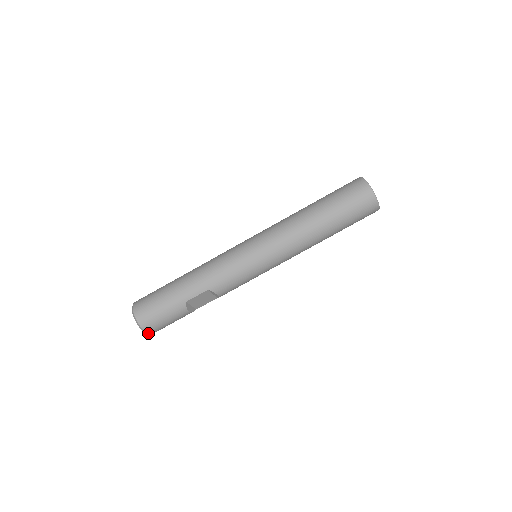
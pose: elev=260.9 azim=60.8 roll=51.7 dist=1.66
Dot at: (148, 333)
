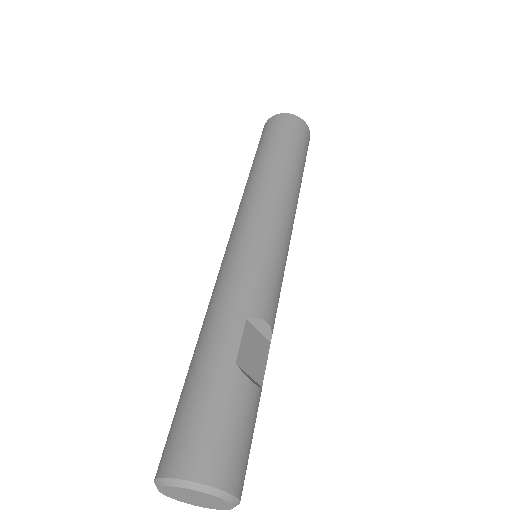
Dot at: (231, 493)
